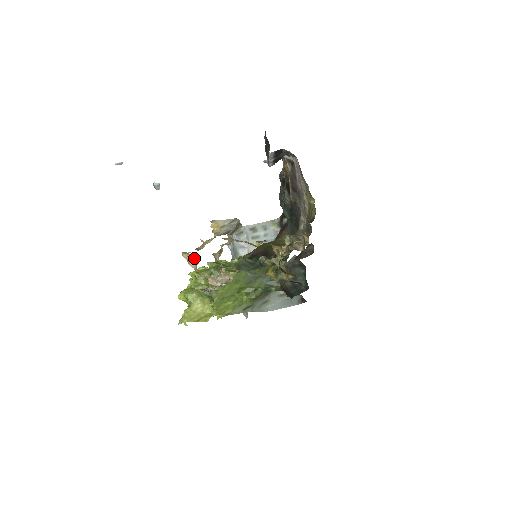
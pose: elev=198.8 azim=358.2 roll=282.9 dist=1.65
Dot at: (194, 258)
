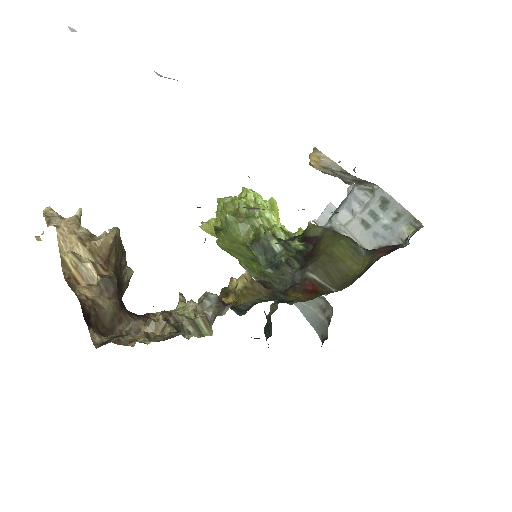
Dot at: occluded
